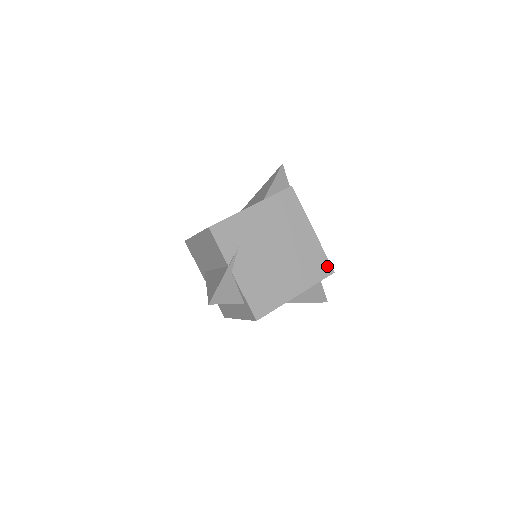
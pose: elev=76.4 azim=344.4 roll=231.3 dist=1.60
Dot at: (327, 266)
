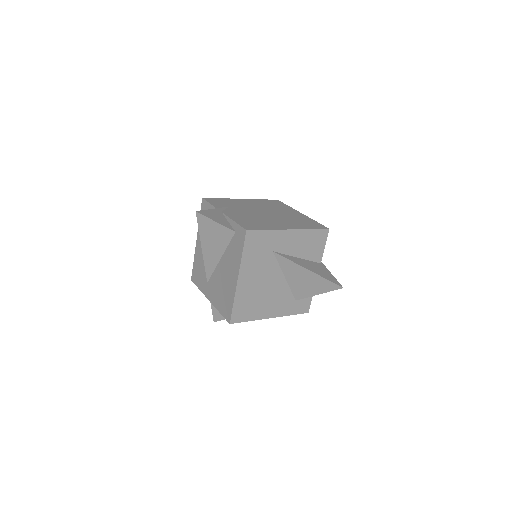
Dot at: (320, 226)
